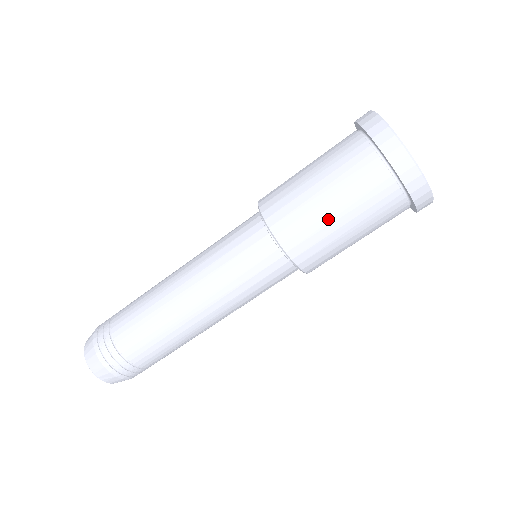
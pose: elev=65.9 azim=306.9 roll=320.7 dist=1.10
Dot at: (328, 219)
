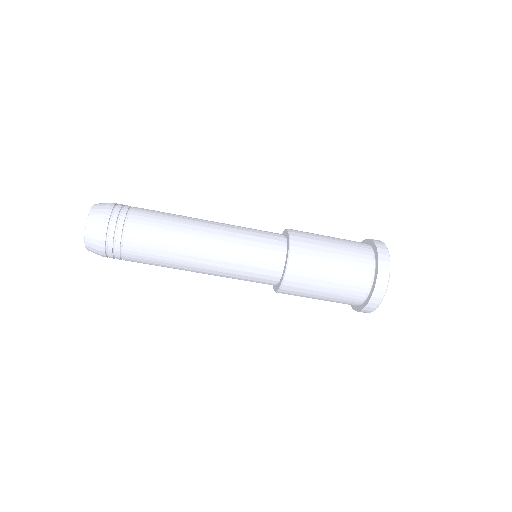
Dot at: (319, 289)
